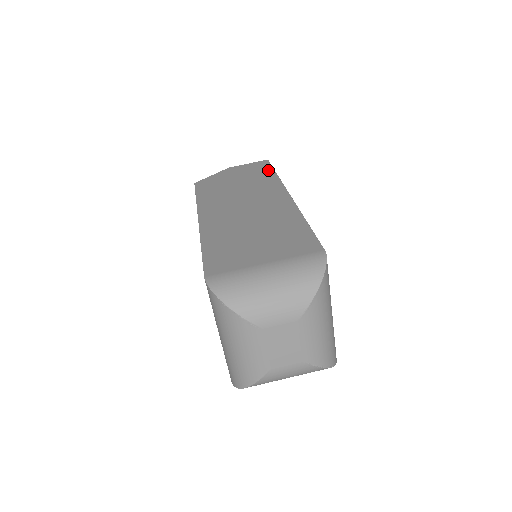
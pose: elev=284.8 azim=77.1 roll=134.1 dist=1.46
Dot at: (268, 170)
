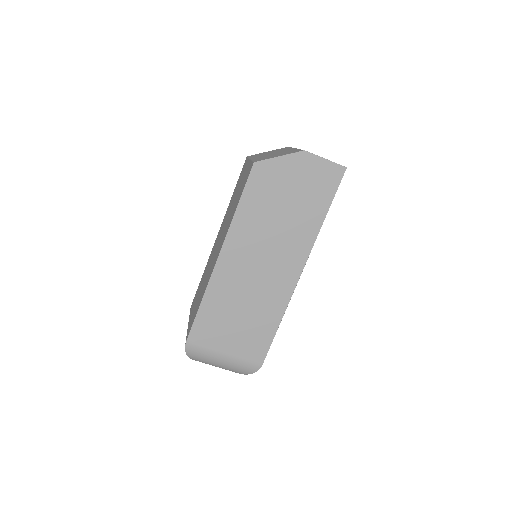
Dot at: (326, 201)
